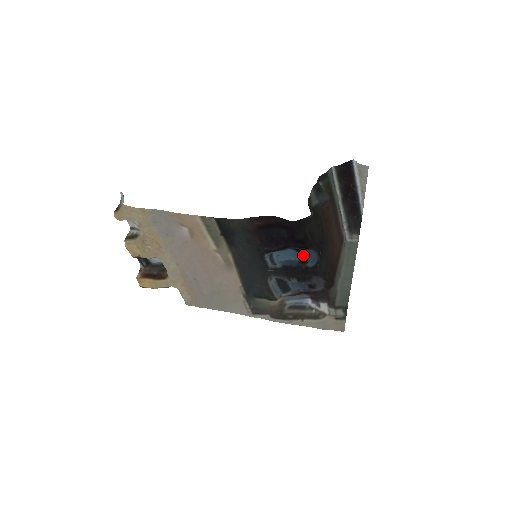
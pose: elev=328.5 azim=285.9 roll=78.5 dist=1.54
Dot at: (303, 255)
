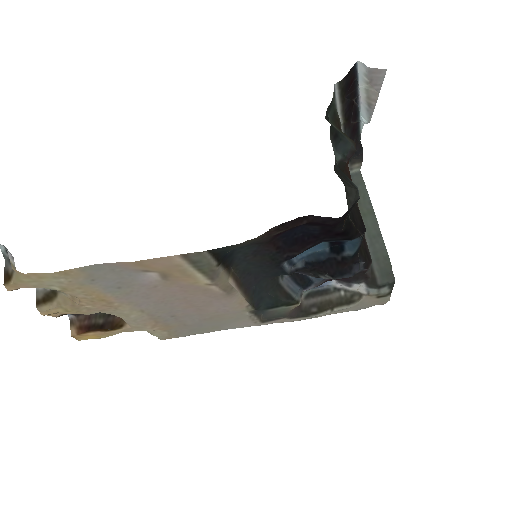
Dot at: (336, 243)
